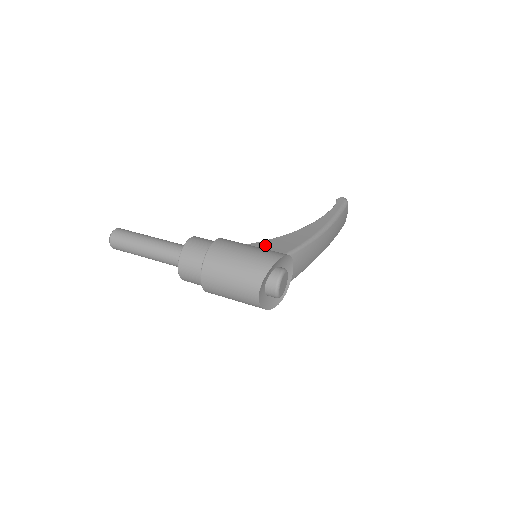
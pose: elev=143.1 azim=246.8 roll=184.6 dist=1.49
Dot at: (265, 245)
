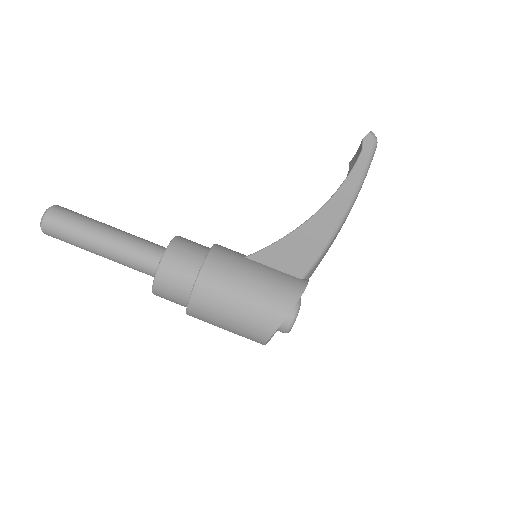
Dot at: (272, 257)
